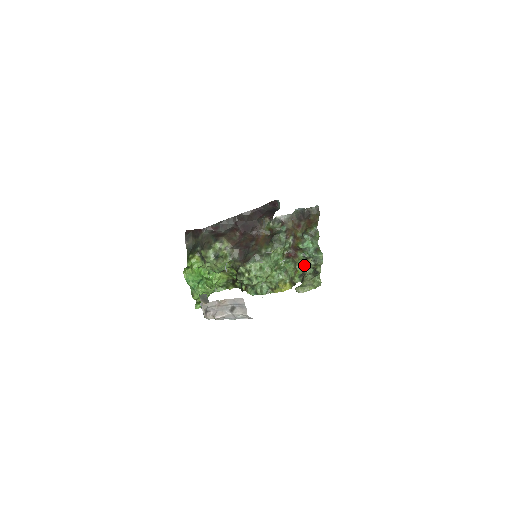
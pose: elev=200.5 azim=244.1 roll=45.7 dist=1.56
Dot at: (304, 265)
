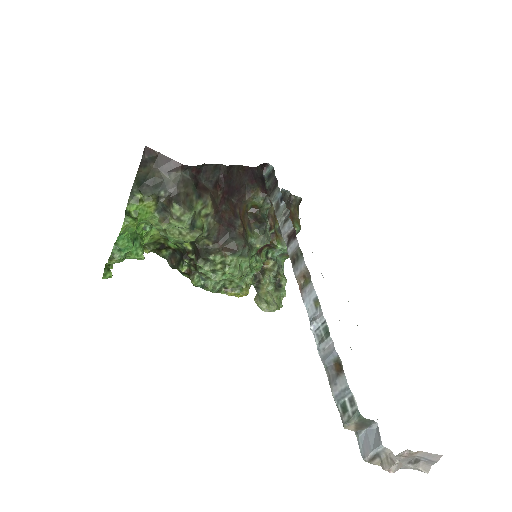
Dot at: occluded
